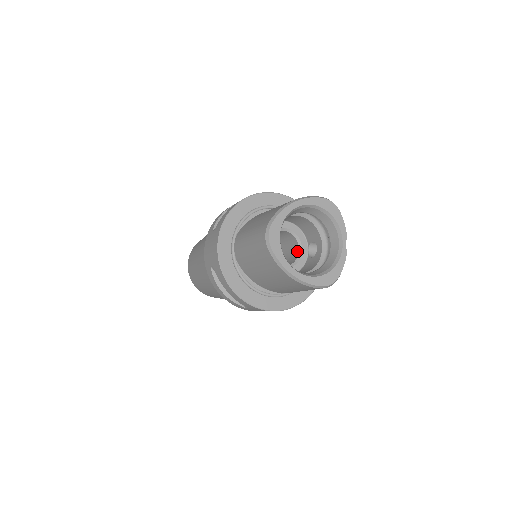
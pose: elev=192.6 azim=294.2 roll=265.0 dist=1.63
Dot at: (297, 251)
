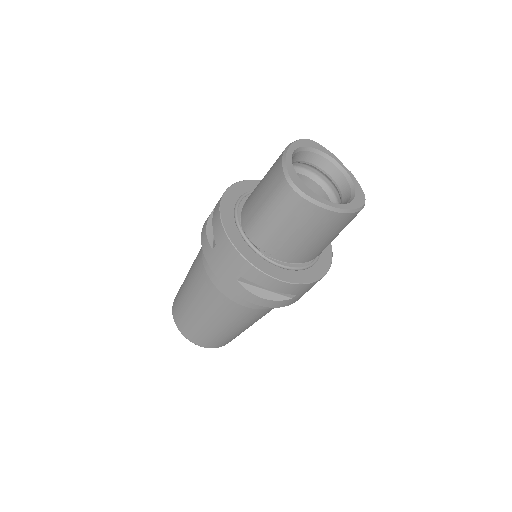
Dot at: occluded
